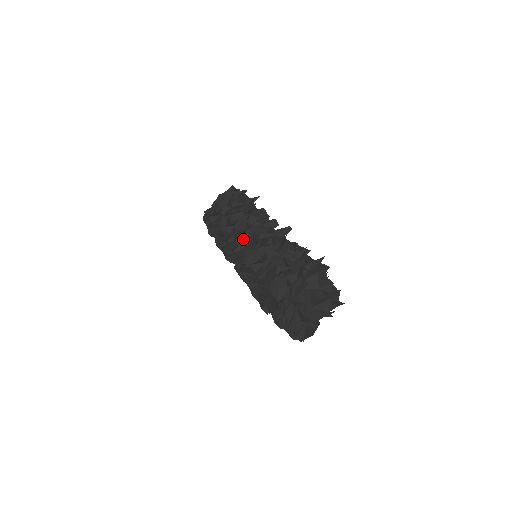
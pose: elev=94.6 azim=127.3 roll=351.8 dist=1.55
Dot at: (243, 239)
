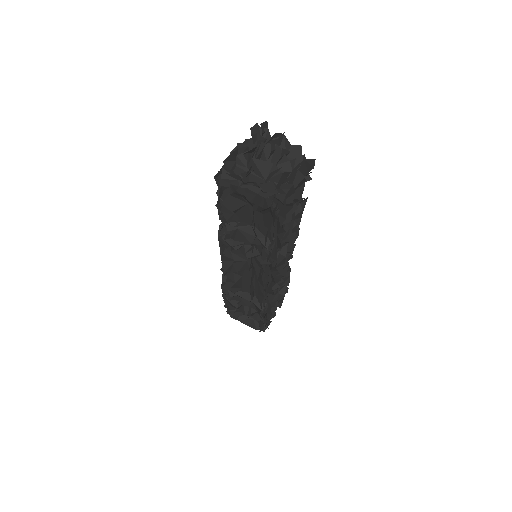
Dot at: occluded
